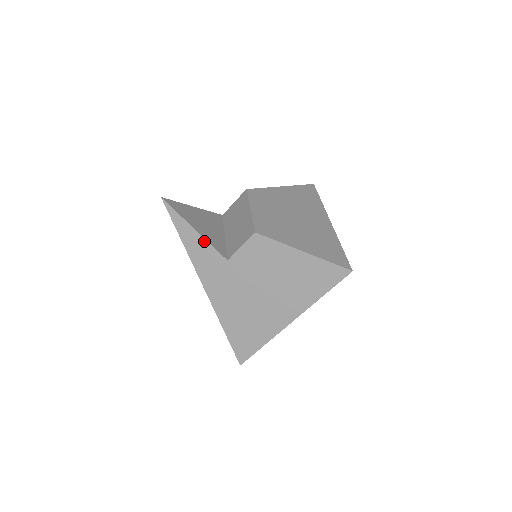
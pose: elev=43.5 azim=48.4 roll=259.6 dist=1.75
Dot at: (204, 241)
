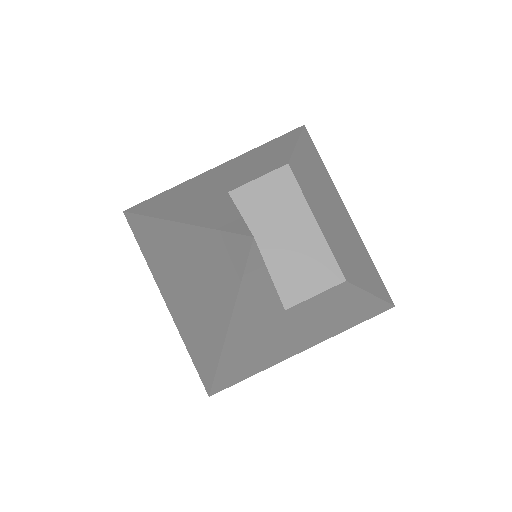
Dot at: (273, 293)
